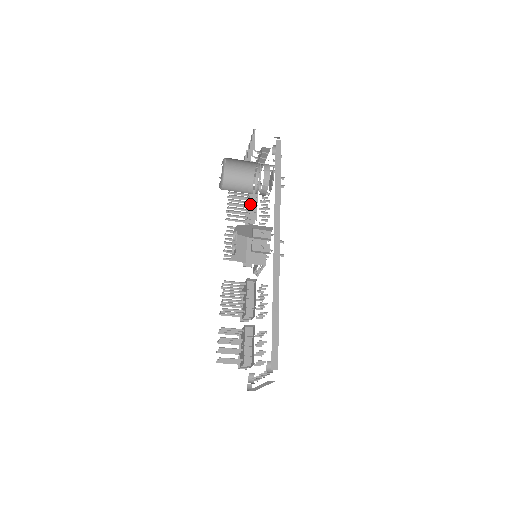
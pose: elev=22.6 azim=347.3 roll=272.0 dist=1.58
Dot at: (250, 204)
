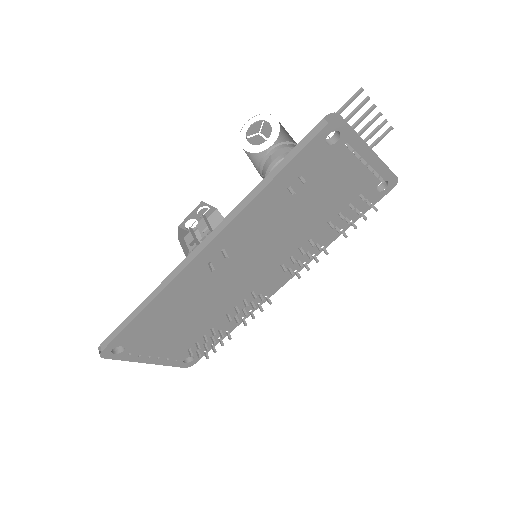
Dot at: occluded
